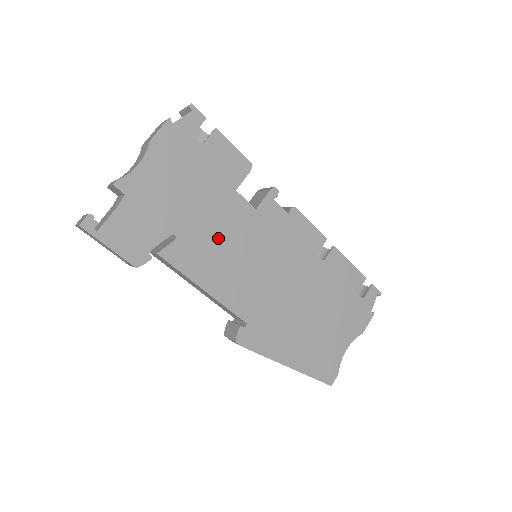
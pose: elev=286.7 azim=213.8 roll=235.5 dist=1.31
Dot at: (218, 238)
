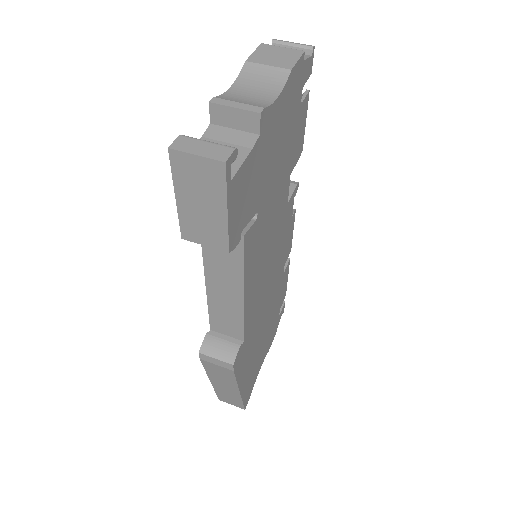
Dot at: (268, 229)
